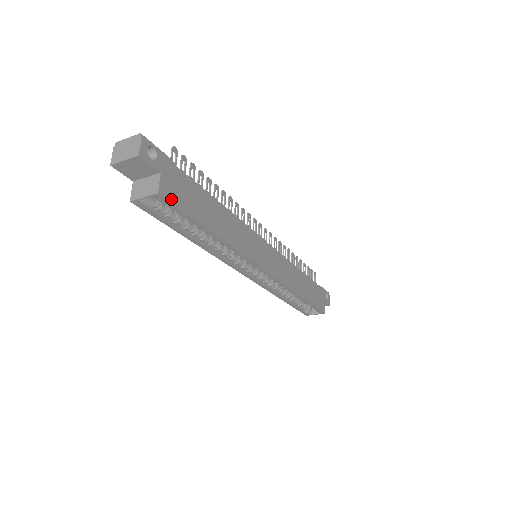
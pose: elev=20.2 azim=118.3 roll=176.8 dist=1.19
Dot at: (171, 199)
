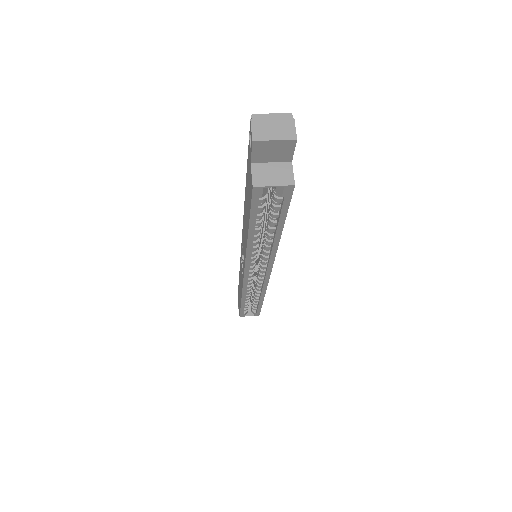
Dot at: (291, 192)
